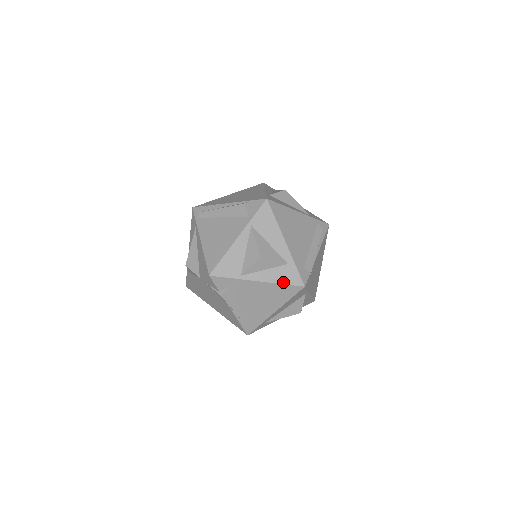
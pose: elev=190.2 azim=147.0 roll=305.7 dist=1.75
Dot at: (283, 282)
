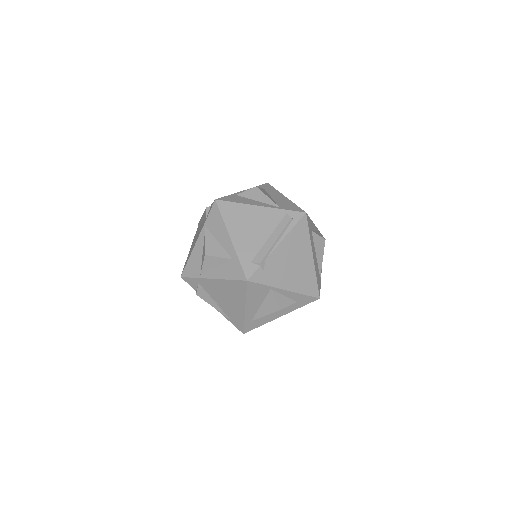
Dot at: (230, 278)
